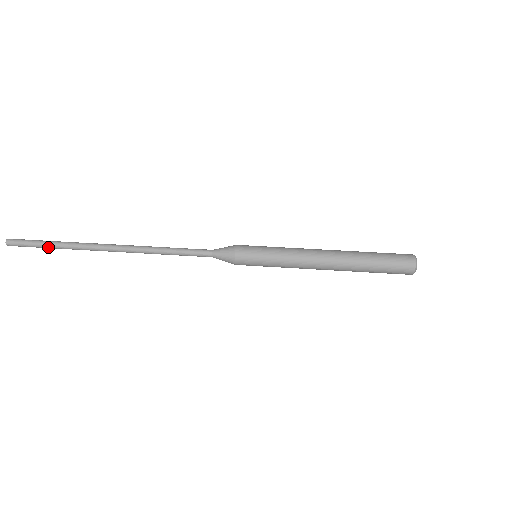
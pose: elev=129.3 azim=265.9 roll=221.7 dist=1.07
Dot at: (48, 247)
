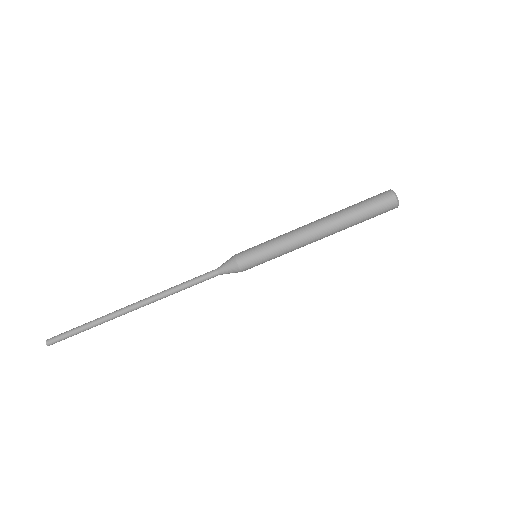
Dot at: (82, 331)
